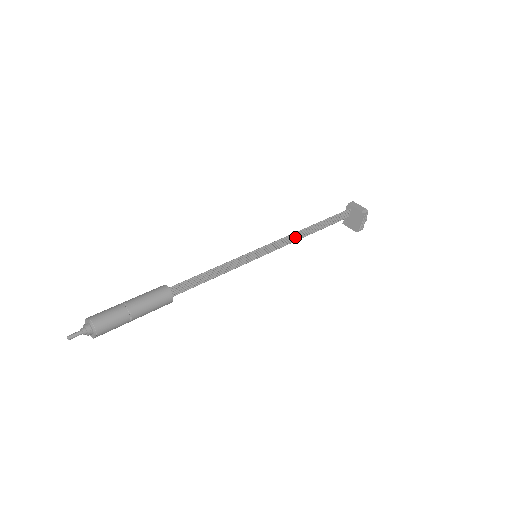
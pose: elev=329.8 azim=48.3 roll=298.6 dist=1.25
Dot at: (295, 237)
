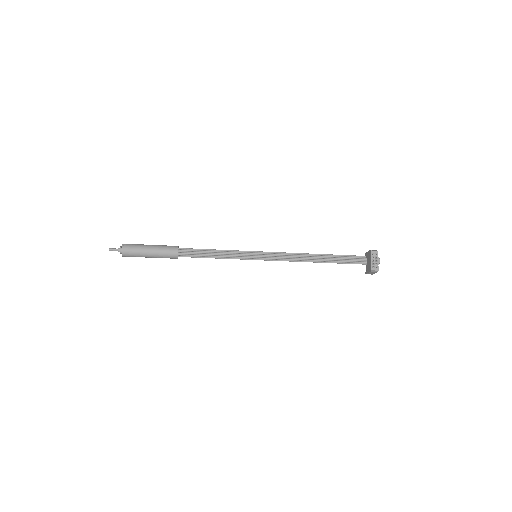
Dot at: (299, 257)
